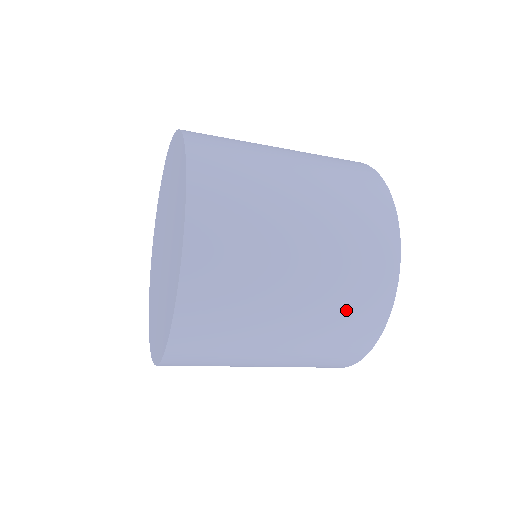
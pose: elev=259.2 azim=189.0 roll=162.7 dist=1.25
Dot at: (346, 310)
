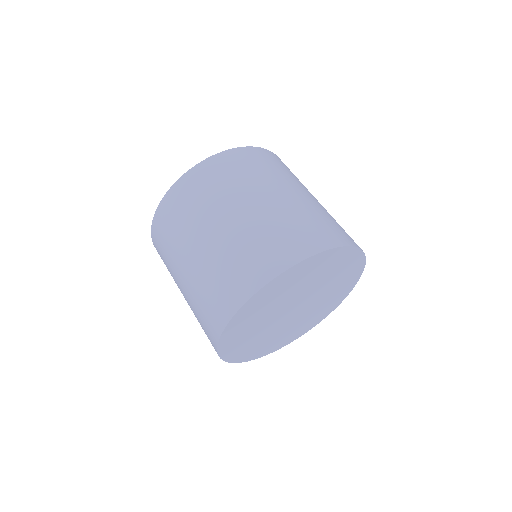
Dot at: (266, 239)
